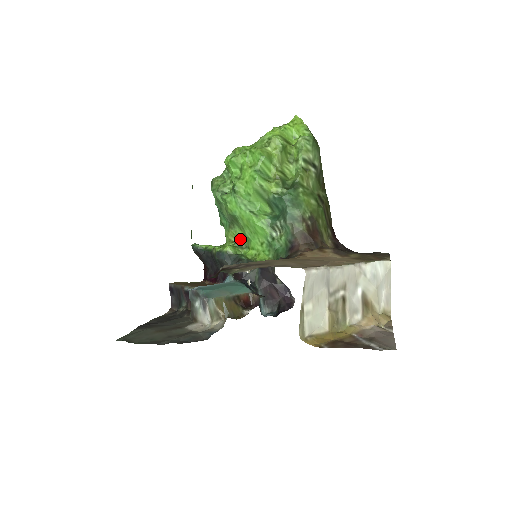
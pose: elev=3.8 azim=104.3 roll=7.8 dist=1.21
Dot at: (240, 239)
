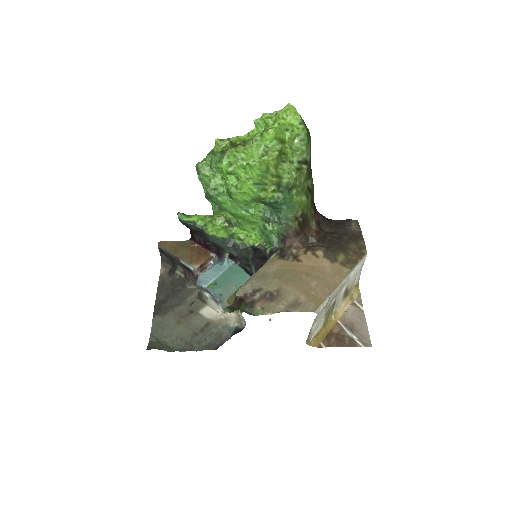
Dot at: (231, 220)
